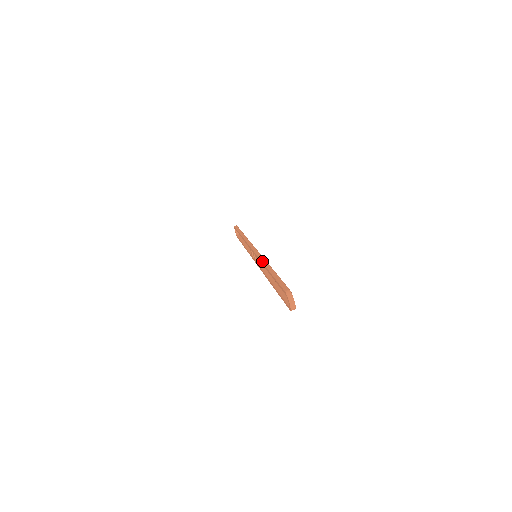
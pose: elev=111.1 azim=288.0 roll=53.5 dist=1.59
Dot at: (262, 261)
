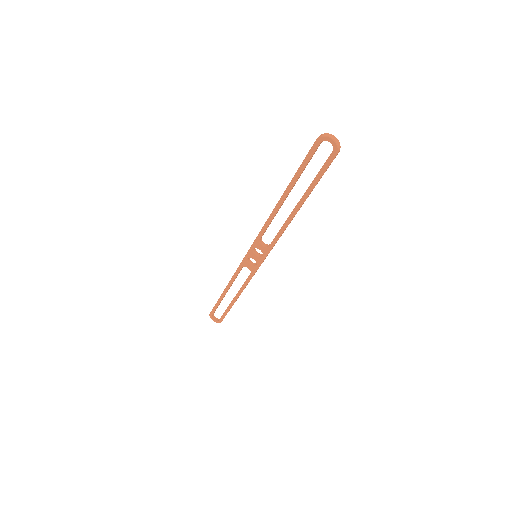
Dot at: occluded
